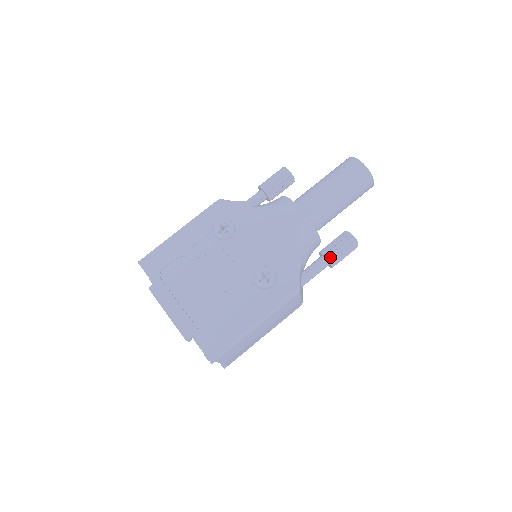
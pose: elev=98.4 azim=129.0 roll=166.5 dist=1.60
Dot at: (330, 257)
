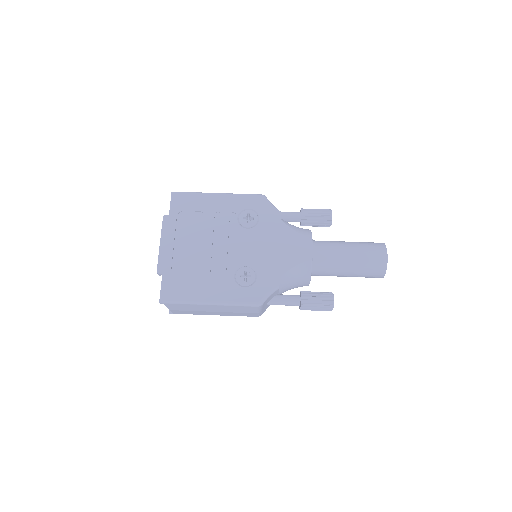
Dot at: (304, 301)
